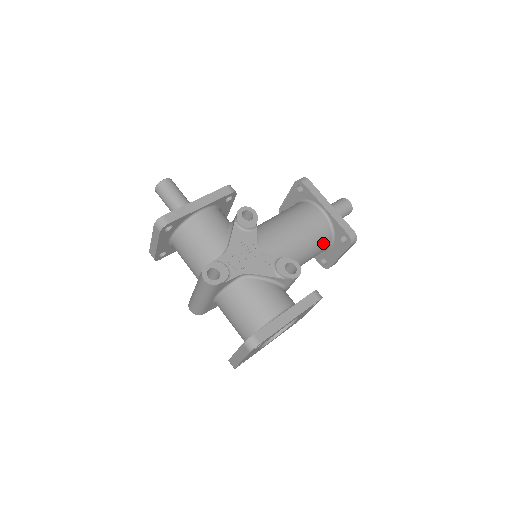
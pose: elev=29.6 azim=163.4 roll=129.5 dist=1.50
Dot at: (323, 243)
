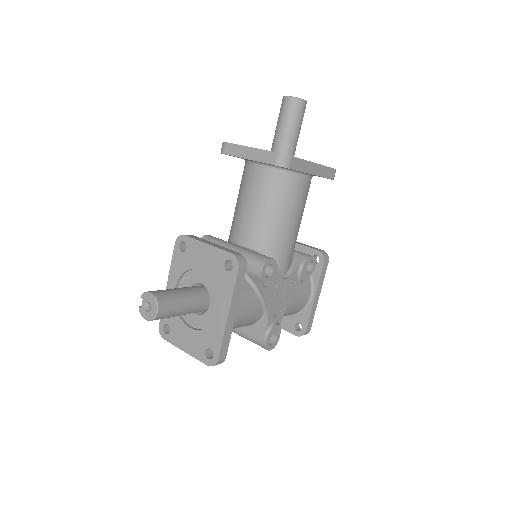
Dot at: occluded
